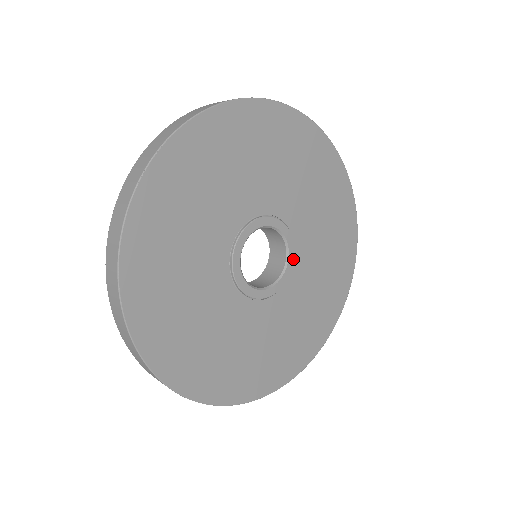
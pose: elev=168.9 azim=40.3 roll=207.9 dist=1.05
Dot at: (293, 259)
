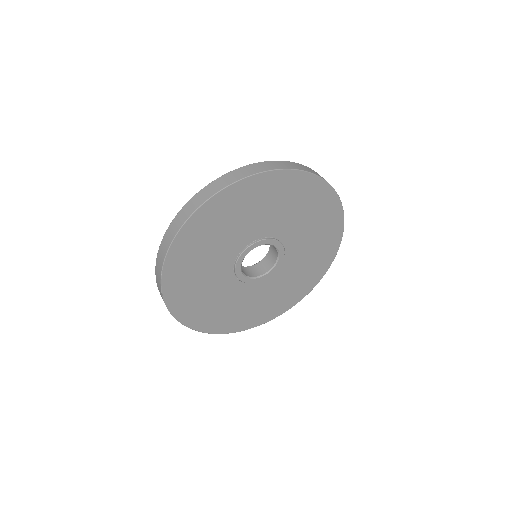
Dot at: (279, 244)
